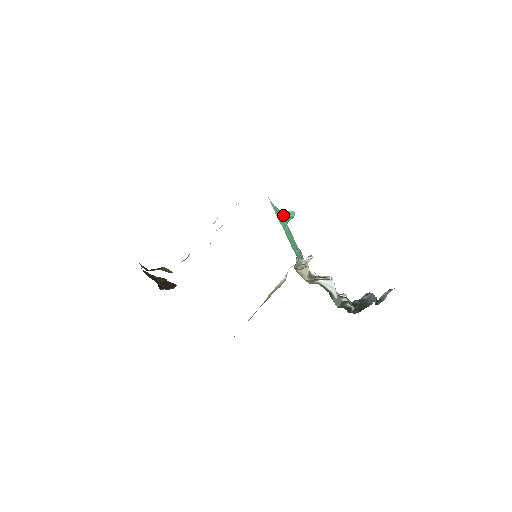
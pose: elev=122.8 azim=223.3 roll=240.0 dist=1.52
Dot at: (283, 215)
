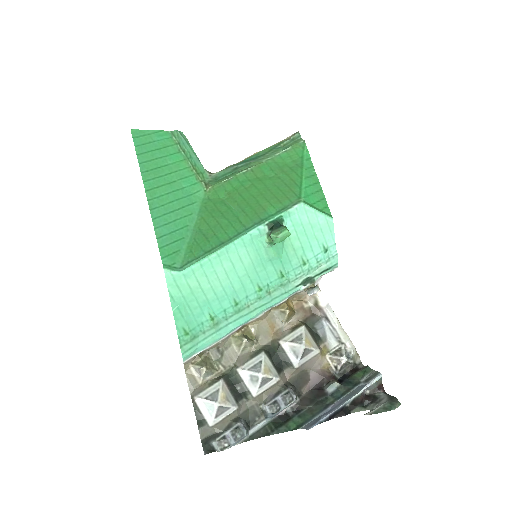
Dot at: (266, 235)
